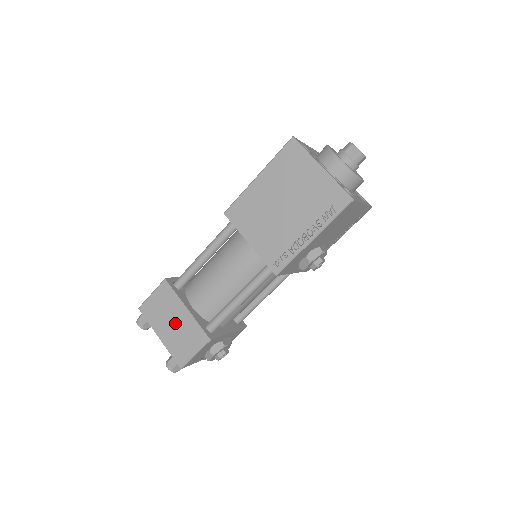
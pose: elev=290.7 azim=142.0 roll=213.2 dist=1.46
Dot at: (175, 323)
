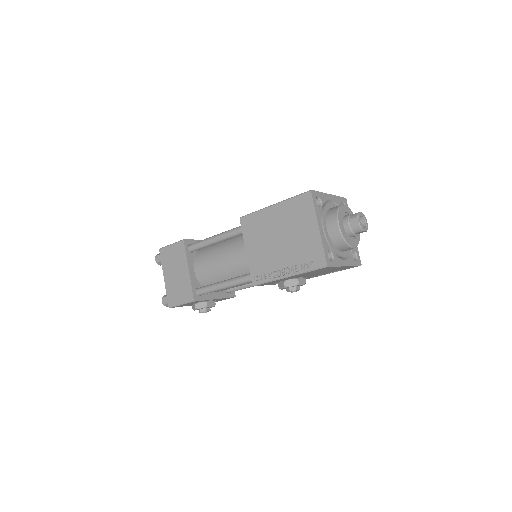
Dot at: (177, 275)
